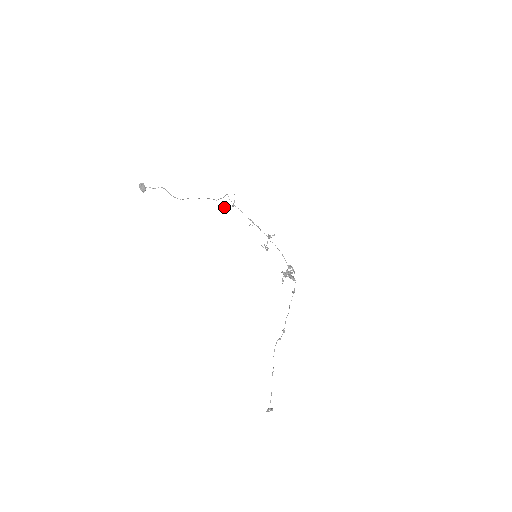
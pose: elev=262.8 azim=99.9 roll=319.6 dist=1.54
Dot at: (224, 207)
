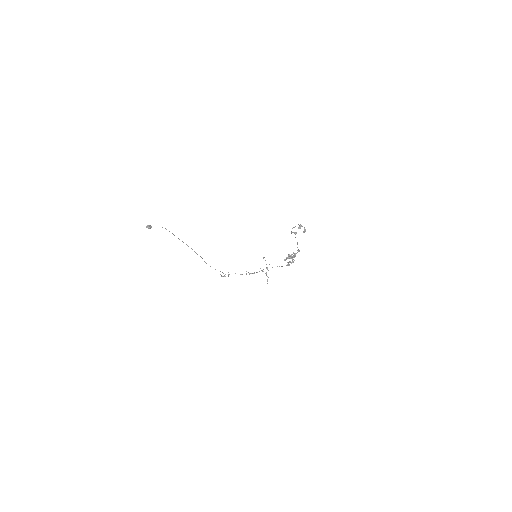
Dot at: occluded
